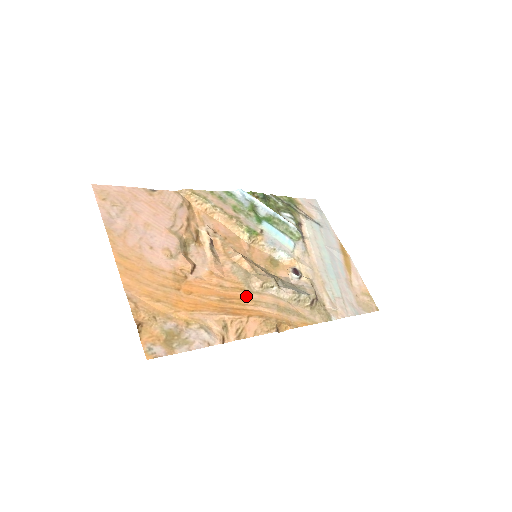
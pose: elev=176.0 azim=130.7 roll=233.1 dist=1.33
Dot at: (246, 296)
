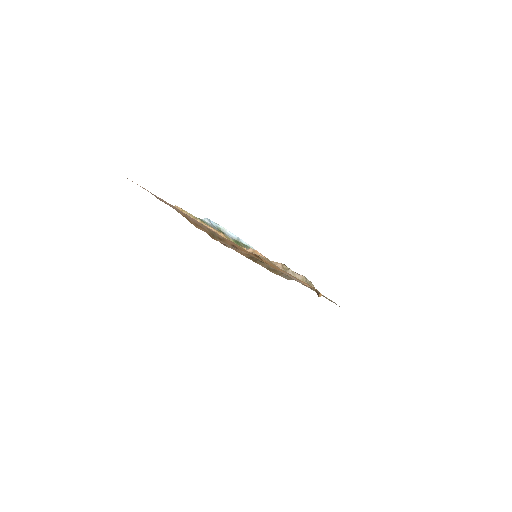
Dot at: occluded
